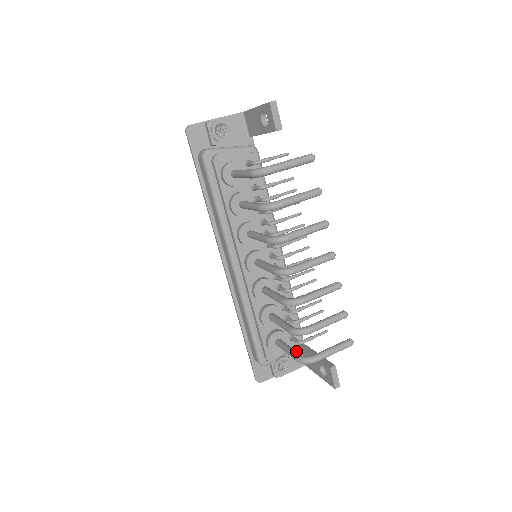
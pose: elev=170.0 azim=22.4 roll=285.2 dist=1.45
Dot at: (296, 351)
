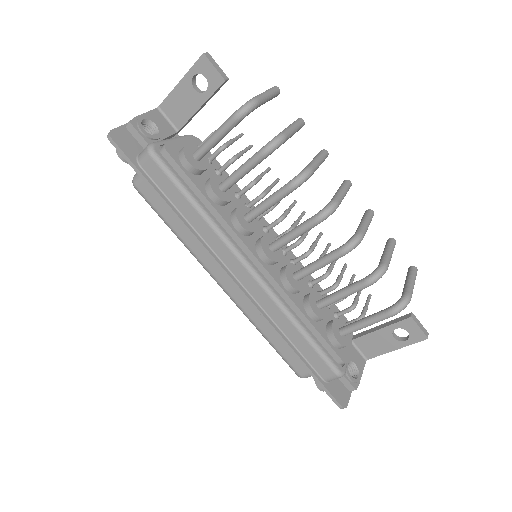
Dot at: occluded
